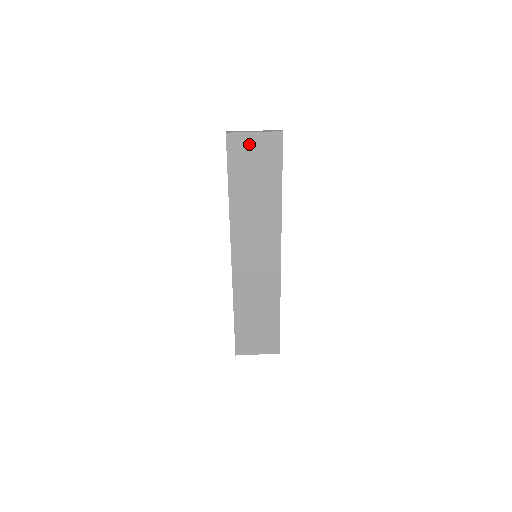
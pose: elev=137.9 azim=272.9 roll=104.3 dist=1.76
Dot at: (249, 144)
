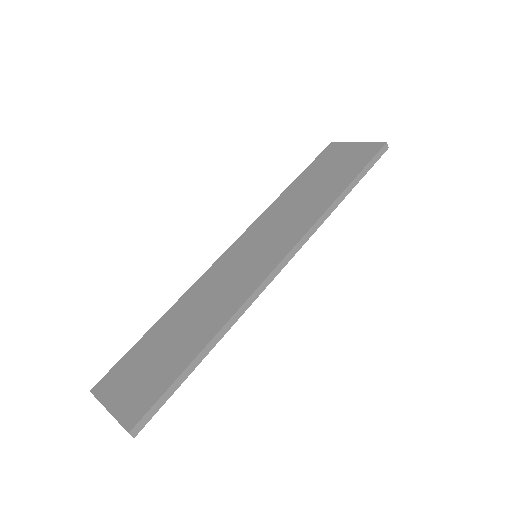
Dot at: (345, 150)
